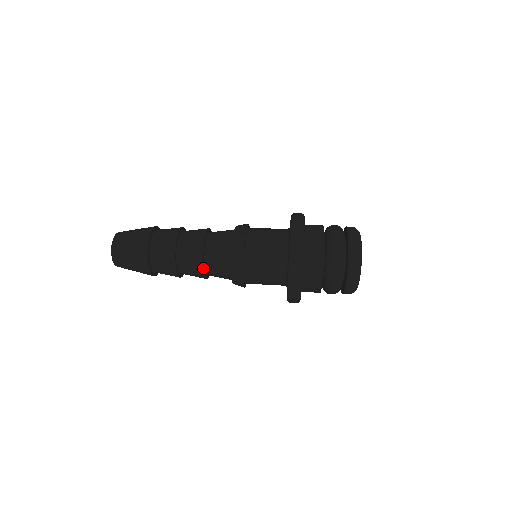
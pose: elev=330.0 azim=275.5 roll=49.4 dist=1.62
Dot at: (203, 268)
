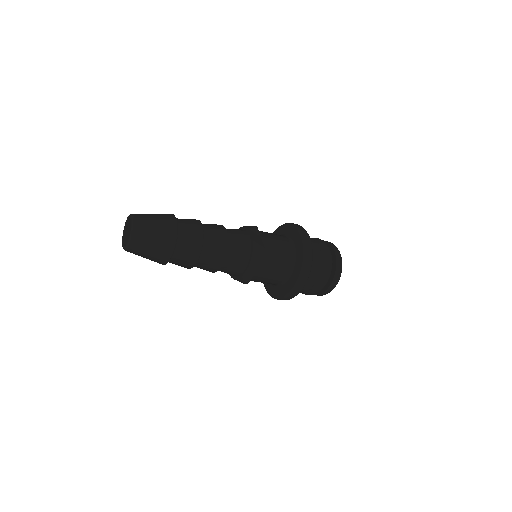
Dot at: (227, 234)
